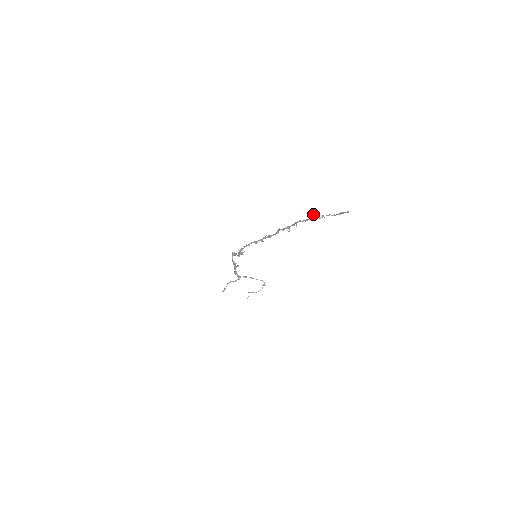
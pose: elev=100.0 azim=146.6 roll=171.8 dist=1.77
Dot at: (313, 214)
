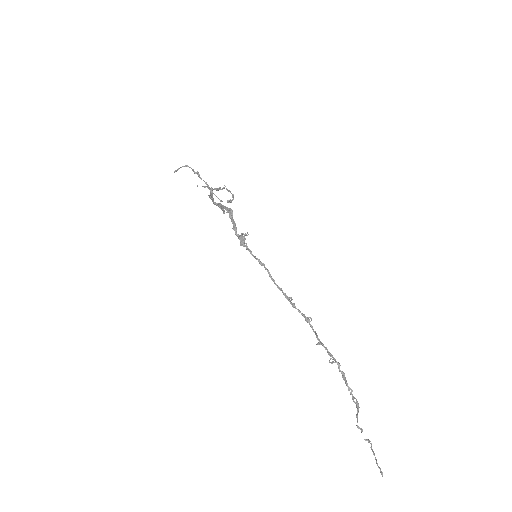
Dot at: (357, 402)
